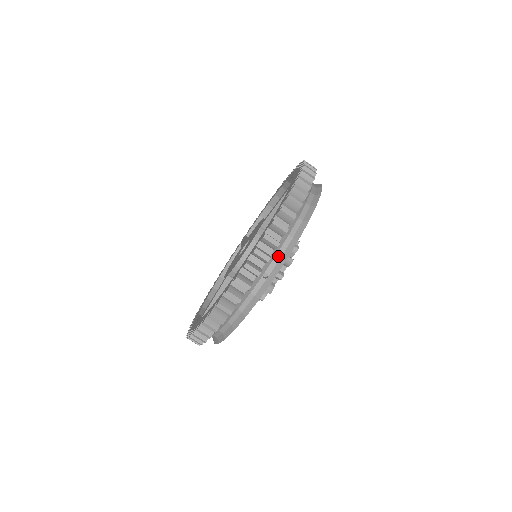
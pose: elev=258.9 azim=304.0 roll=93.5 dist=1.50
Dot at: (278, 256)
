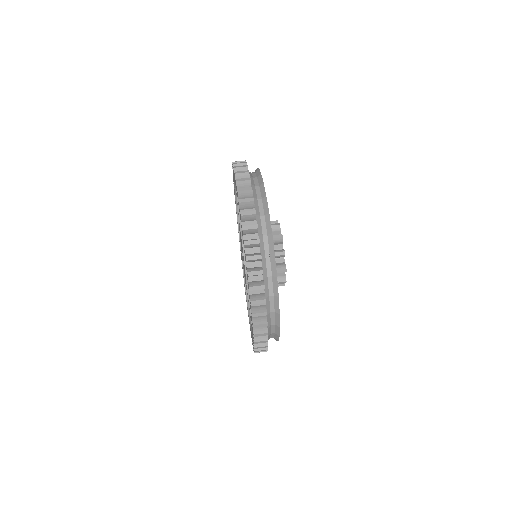
Dot at: (264, 235)
